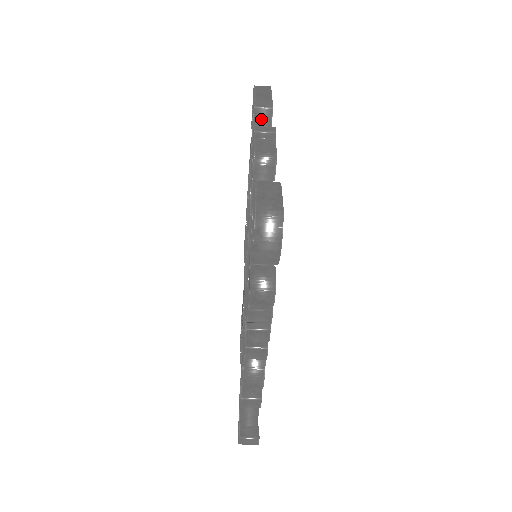
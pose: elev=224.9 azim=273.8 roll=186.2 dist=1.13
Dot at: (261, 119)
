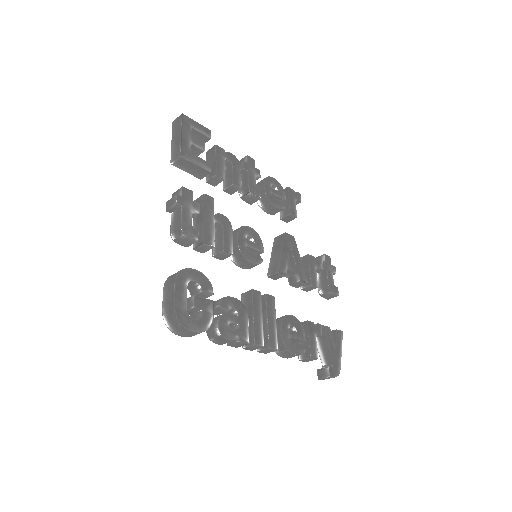
Dot at: (183, 165)
